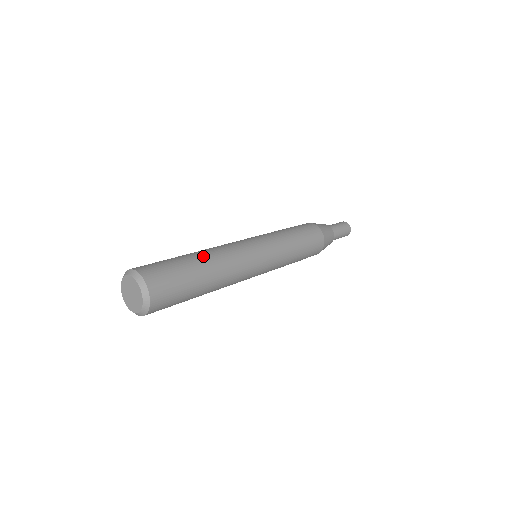
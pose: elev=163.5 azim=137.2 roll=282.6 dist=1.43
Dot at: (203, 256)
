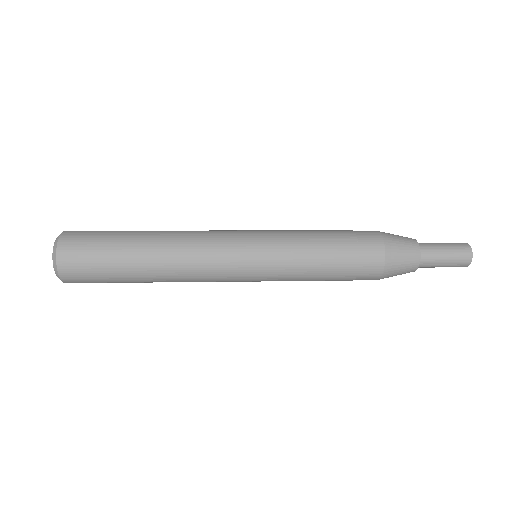
Dot at: occluded
